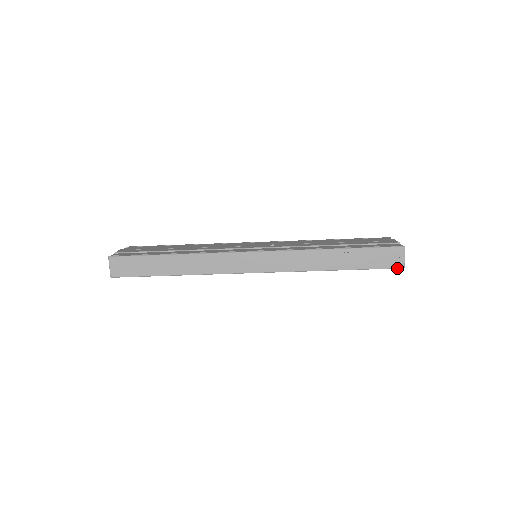
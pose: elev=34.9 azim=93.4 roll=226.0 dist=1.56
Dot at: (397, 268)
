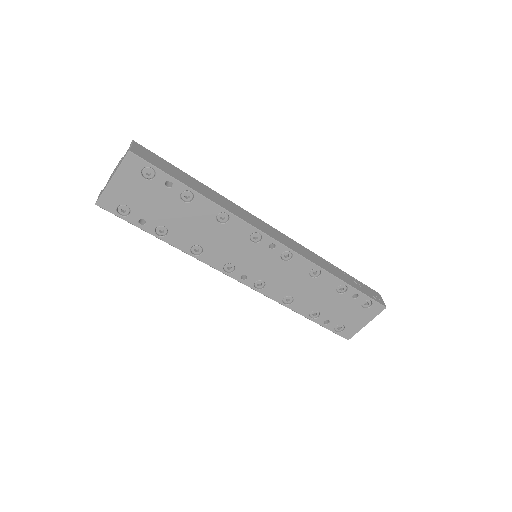
Dot at: (381, 305)
